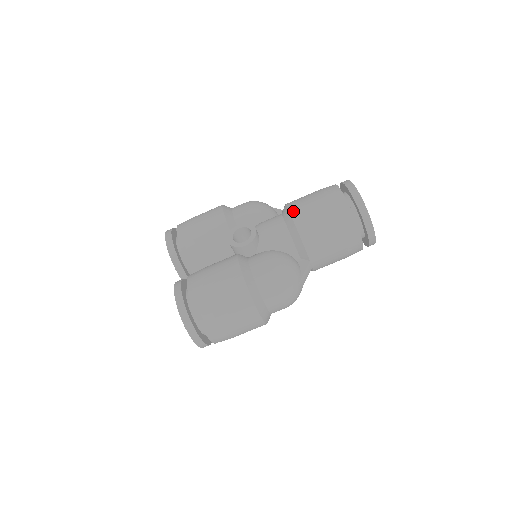
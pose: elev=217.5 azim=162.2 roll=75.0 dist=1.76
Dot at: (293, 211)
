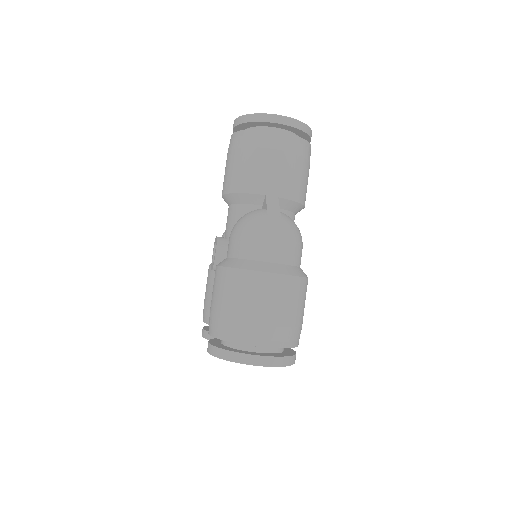
Dot at: (222, 192)
